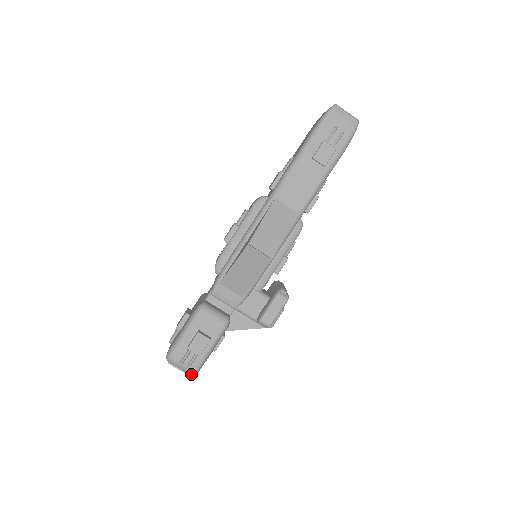
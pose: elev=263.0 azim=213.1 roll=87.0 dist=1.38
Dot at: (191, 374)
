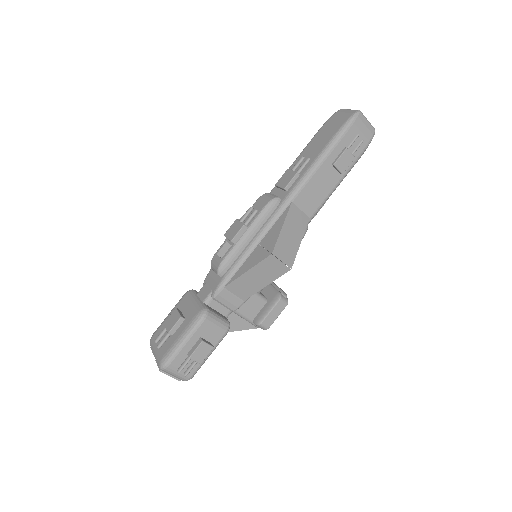
Dot at: occluded
